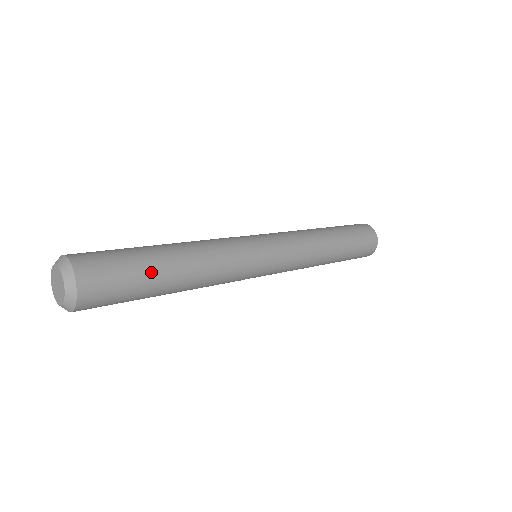
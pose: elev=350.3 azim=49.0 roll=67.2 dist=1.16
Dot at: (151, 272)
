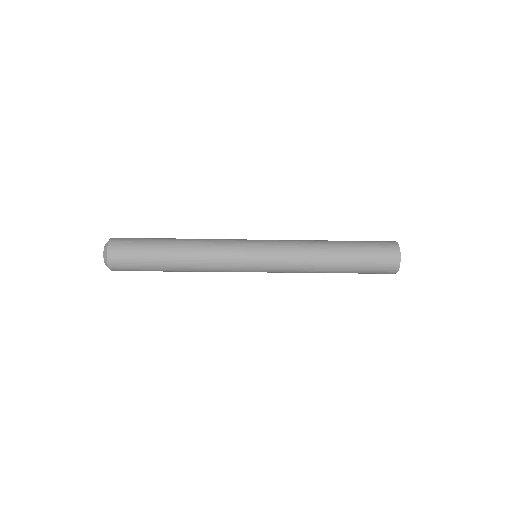
Dot at: (154, 252)
